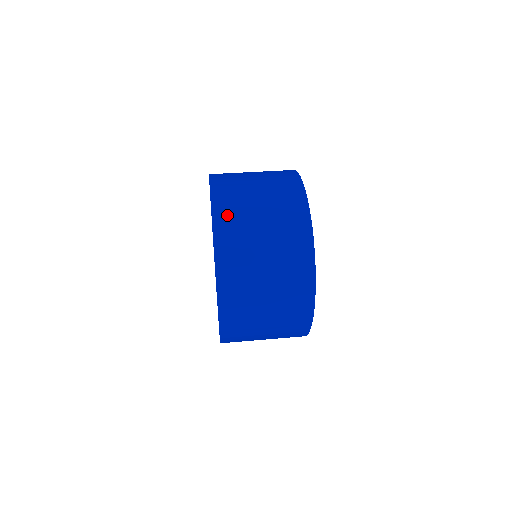
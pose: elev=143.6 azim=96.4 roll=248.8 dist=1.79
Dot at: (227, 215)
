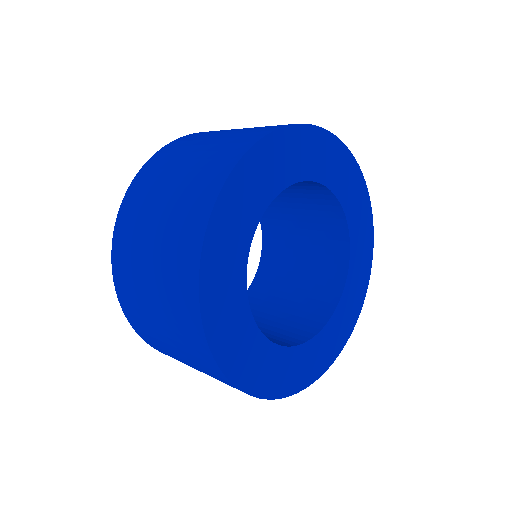
Dot at: (131, 209)
